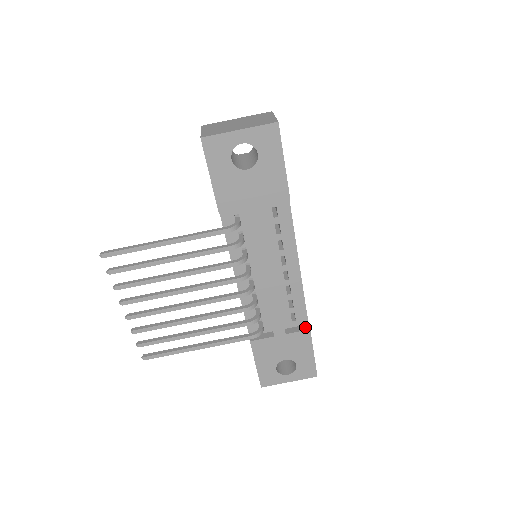
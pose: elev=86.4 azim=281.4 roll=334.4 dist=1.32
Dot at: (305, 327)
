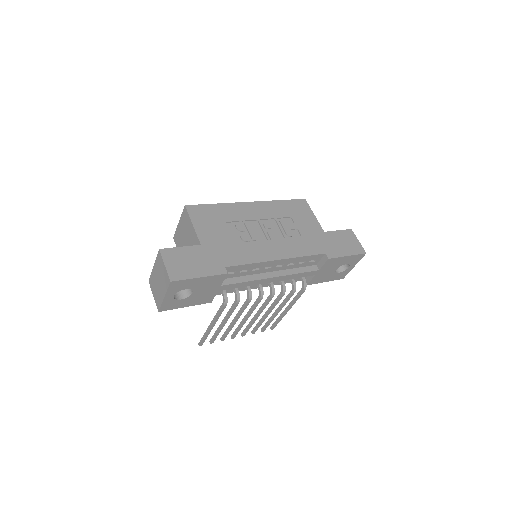
Dot at: (325, 258)
